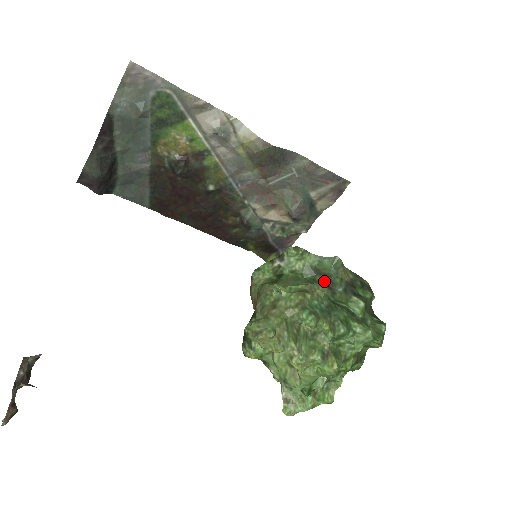
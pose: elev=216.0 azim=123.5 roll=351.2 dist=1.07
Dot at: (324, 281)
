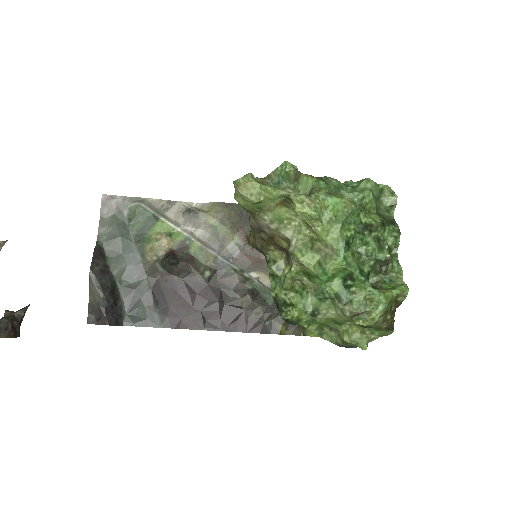
Dot at: occluded
